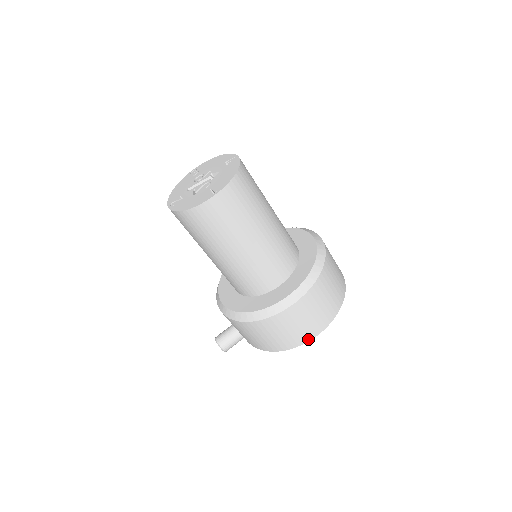
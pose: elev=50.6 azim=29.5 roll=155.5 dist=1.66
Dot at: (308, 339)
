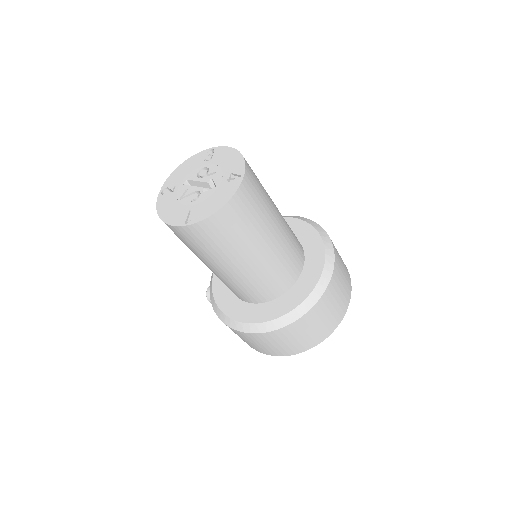
Dot at: (268, 354)
